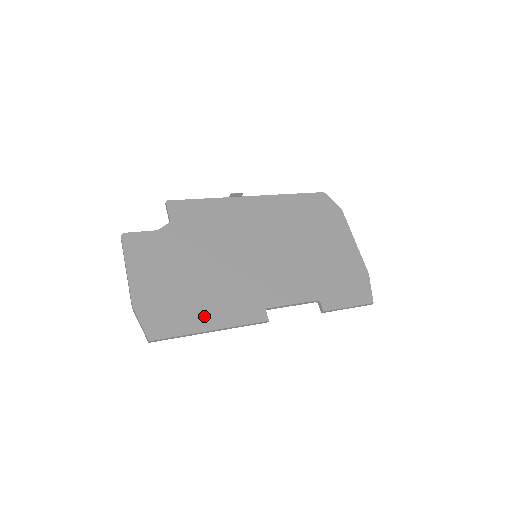
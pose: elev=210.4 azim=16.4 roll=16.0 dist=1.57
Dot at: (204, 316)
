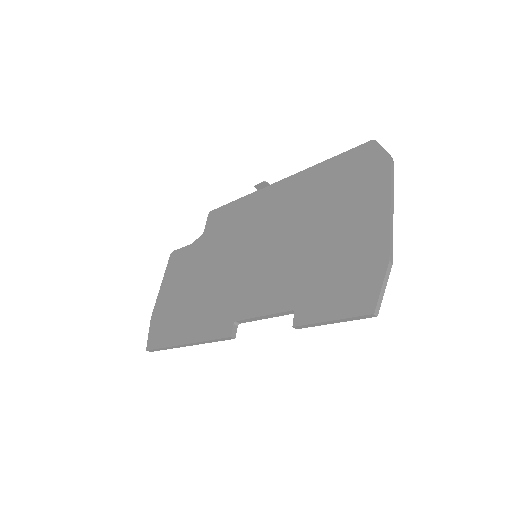
Dot at: (185, 329)
